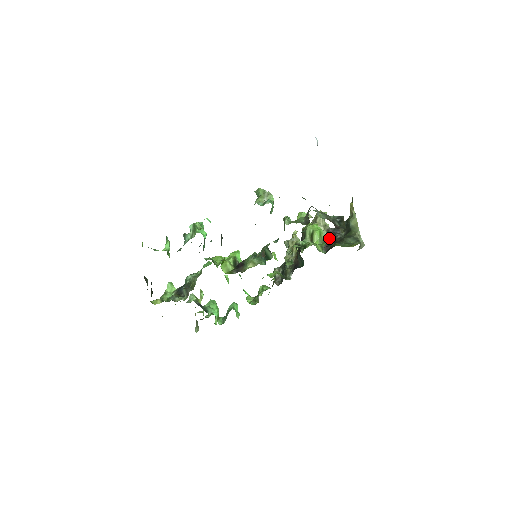
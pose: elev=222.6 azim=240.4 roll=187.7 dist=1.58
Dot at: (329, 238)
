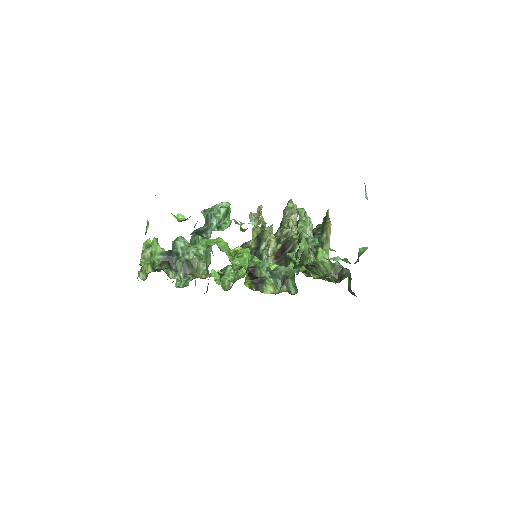
Dot at: occluded
